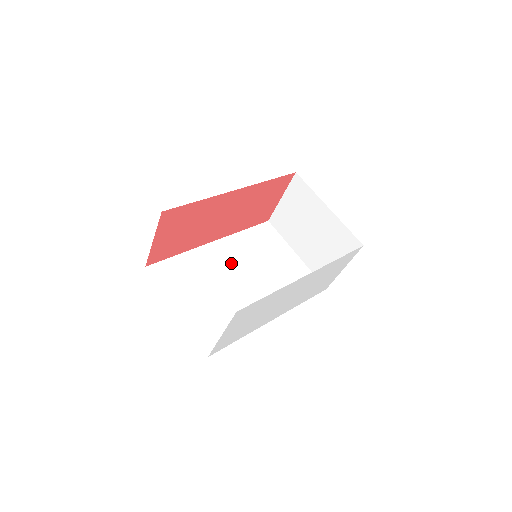
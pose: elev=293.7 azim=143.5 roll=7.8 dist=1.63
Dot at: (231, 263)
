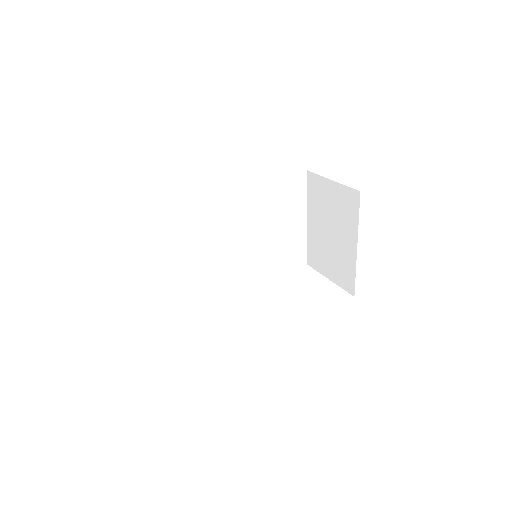
Dot at: (235, 220)
